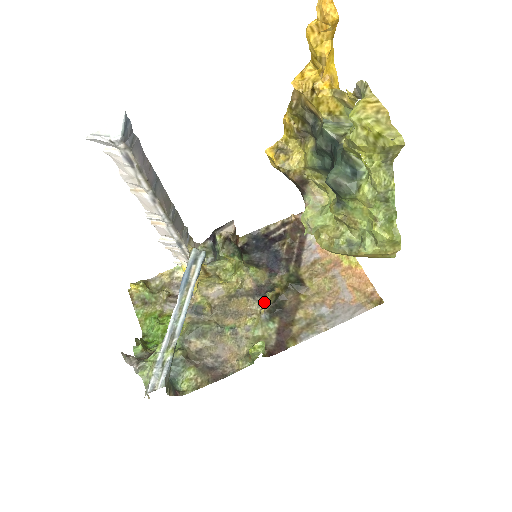
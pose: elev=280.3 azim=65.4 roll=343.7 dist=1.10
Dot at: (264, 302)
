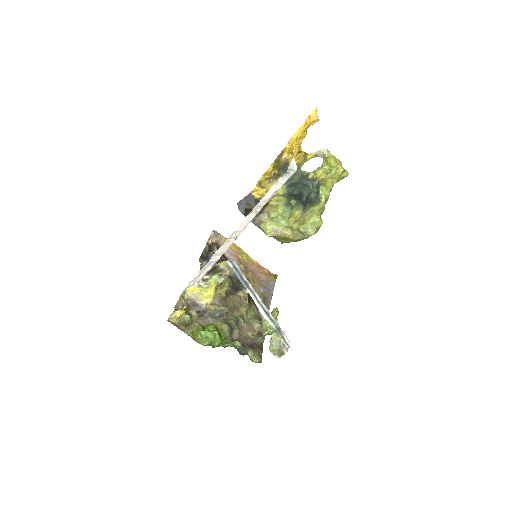
Dot at: (242, 294)
